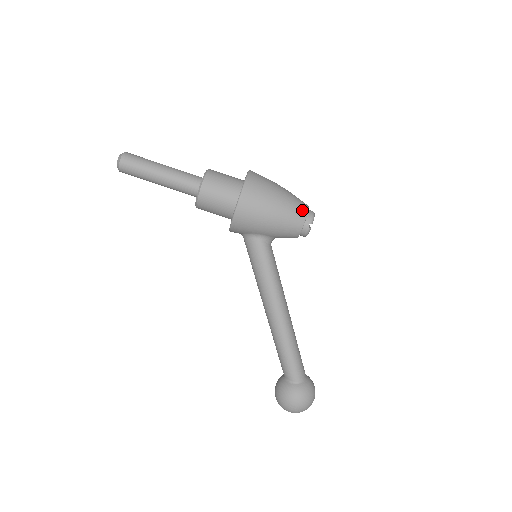
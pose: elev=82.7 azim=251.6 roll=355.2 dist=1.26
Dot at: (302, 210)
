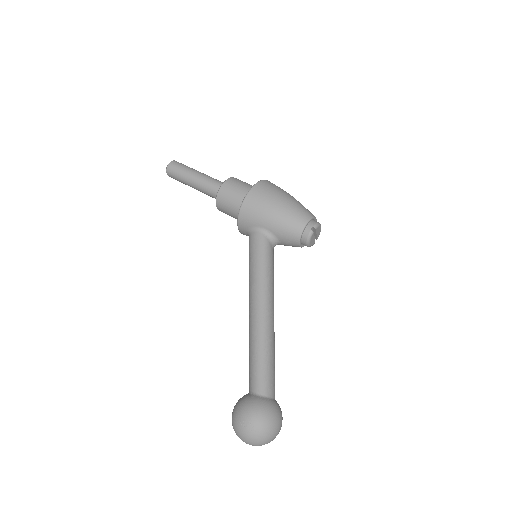
Dot at: (308, 213)
